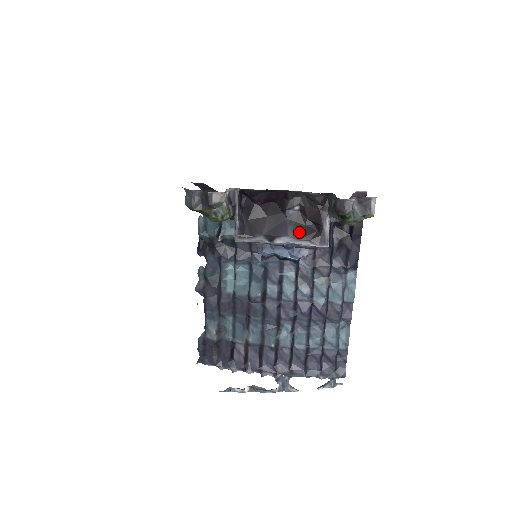
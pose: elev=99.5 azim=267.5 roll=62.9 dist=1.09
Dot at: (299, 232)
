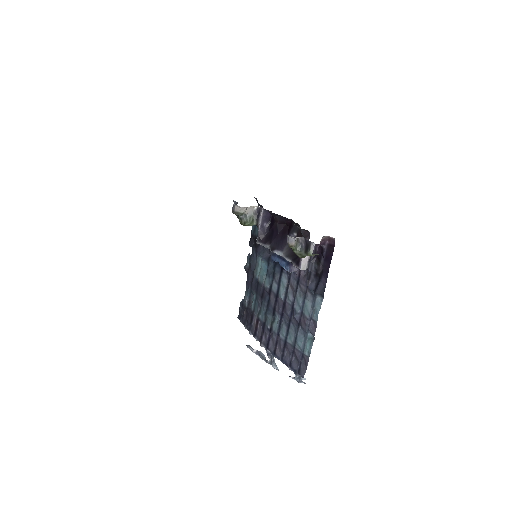
Dot at: (289, 252)
